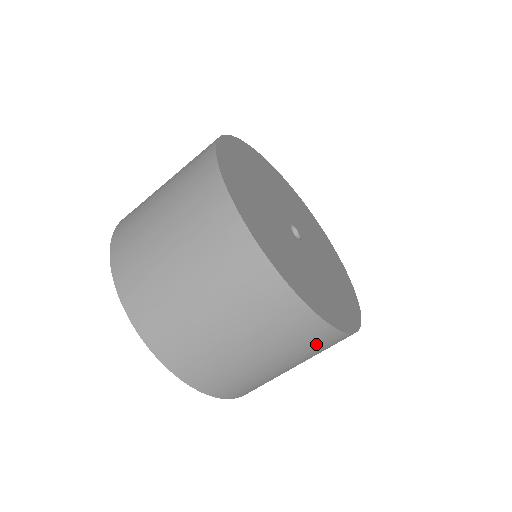
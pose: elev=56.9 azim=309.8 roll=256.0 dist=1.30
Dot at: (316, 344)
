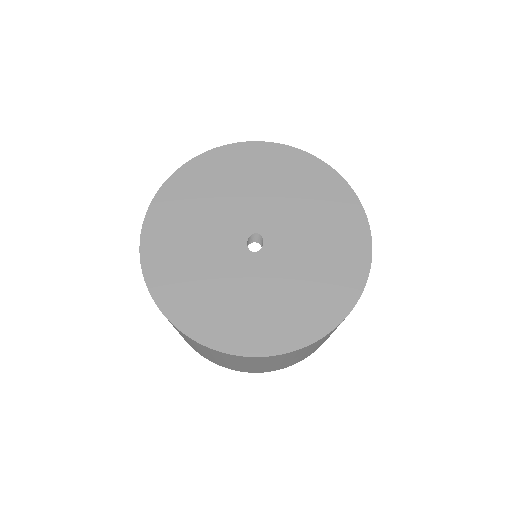
Dot at: (258, 360)
